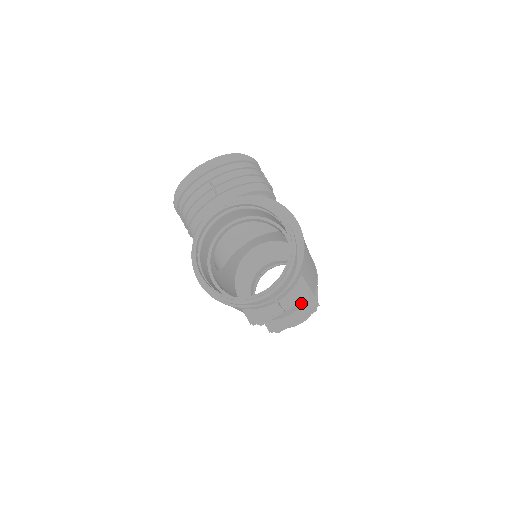
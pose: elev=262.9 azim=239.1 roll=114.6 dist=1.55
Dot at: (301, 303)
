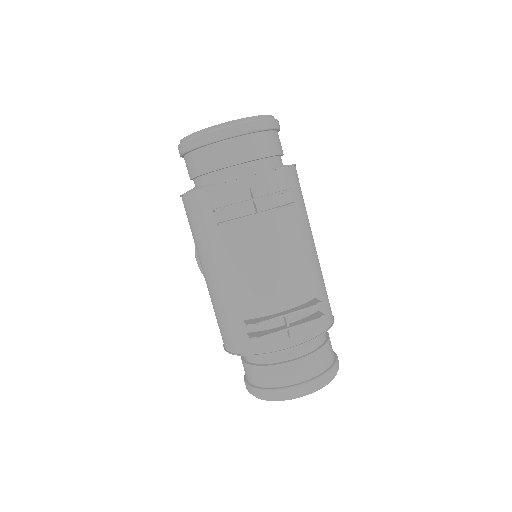
Dot at: (297, 292)
